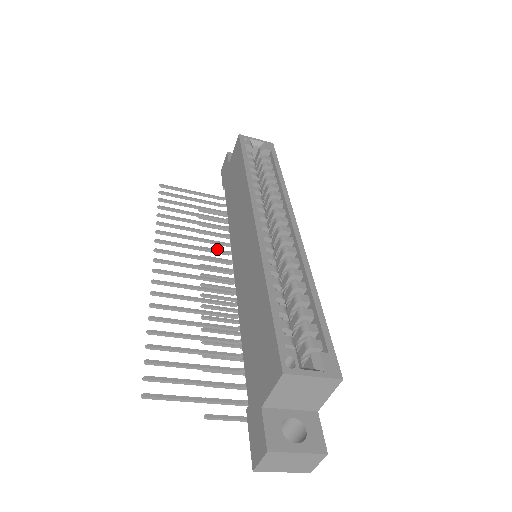
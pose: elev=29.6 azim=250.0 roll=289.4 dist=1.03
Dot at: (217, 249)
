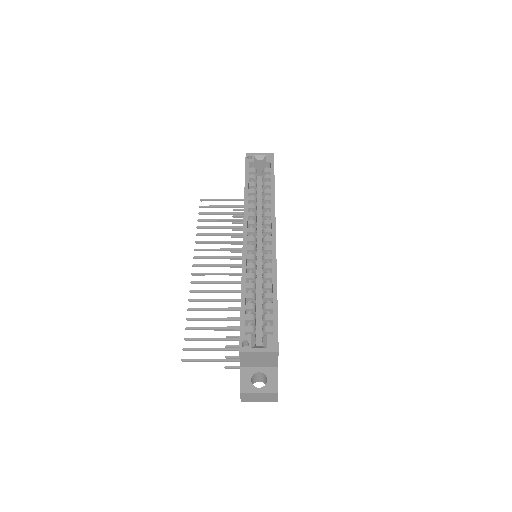
Dot at: occluded
